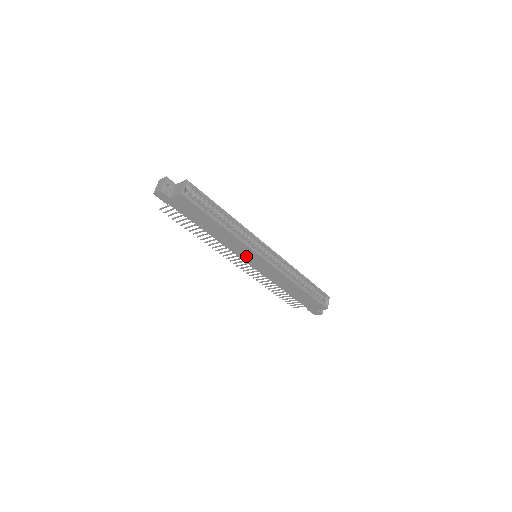
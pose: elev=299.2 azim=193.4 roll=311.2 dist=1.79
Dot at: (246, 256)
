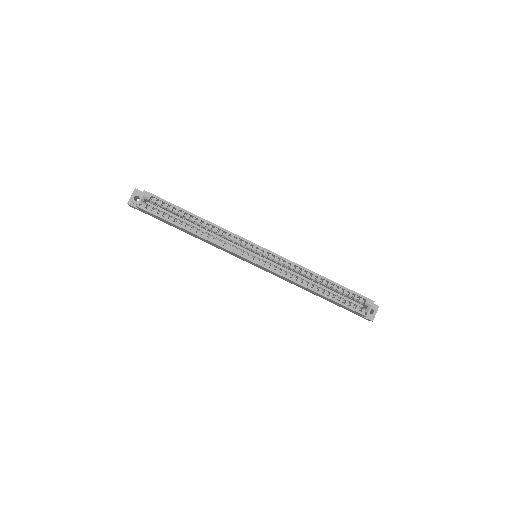
Dot at: occluded
